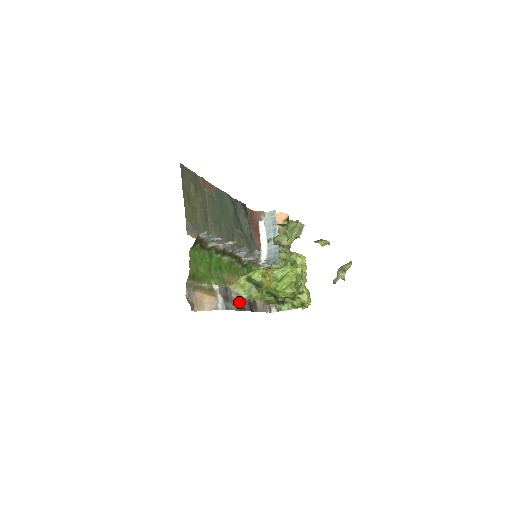
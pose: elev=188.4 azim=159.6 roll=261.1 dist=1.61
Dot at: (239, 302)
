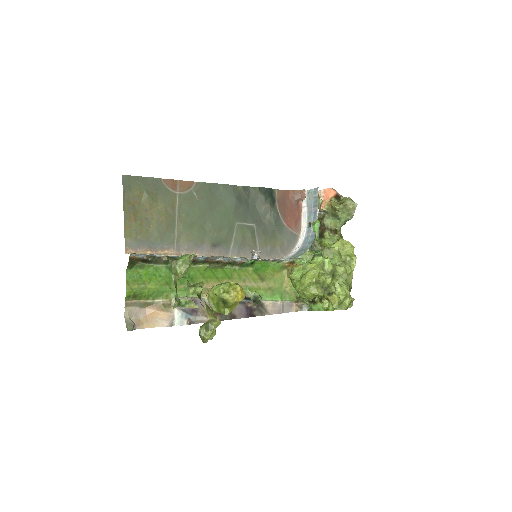
Dot at: occluded
